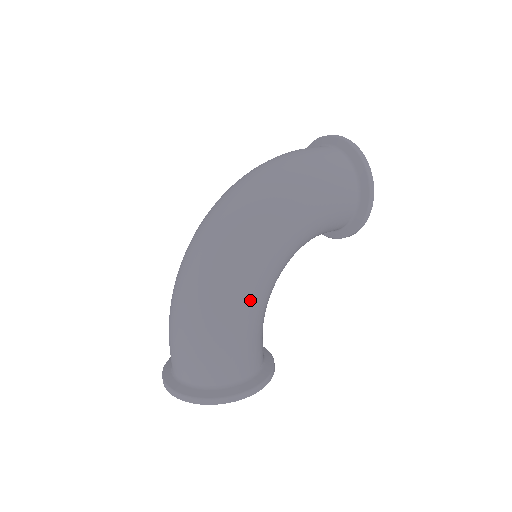
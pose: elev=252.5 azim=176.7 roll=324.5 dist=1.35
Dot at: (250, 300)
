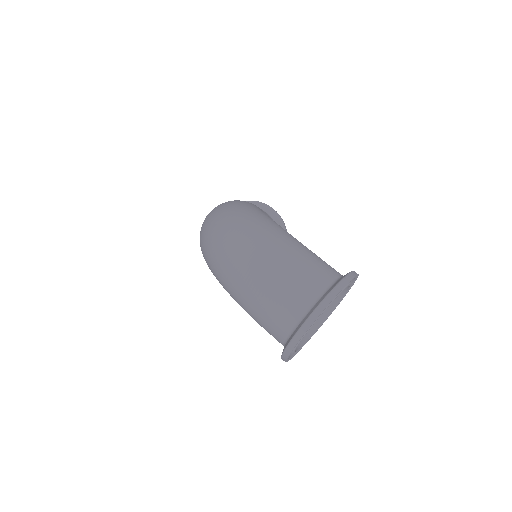
Dot at: occluded
